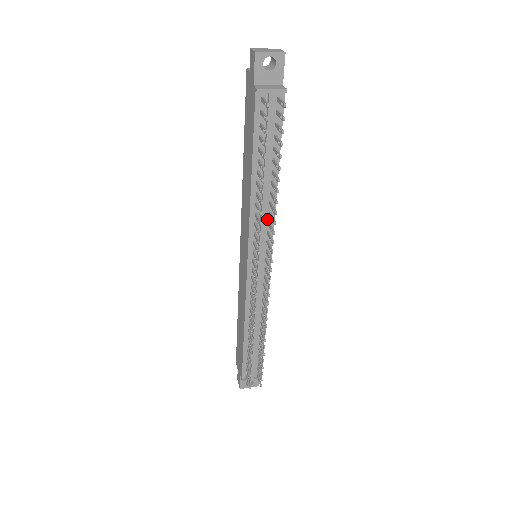
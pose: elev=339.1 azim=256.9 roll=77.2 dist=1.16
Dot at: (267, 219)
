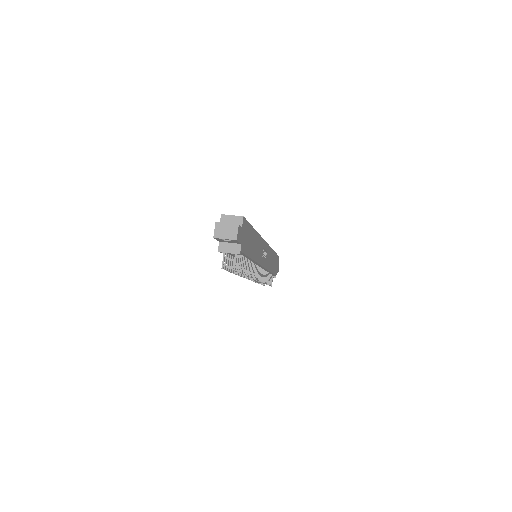
Dot at: occluded
